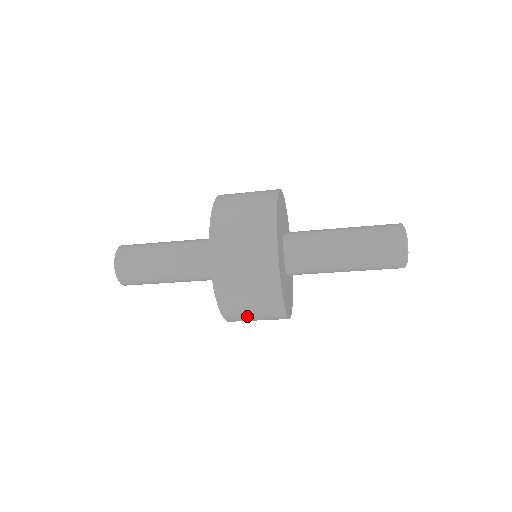
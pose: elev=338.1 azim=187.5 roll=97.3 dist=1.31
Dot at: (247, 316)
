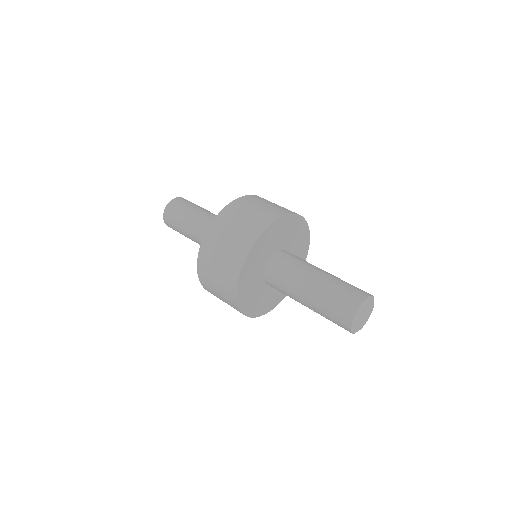
Dot at: occluded
